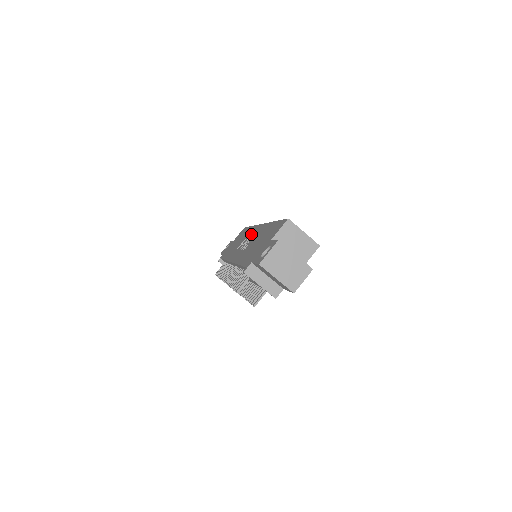
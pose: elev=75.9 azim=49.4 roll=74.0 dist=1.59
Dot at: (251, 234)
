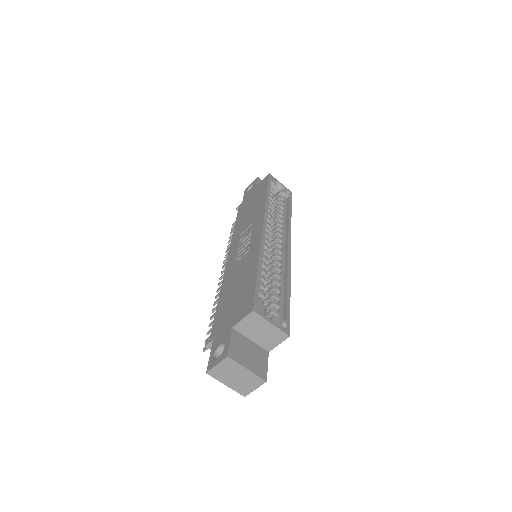
Dot at: (253, 230)
